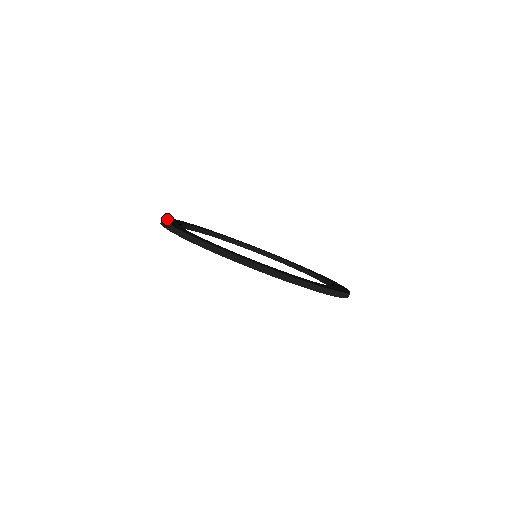
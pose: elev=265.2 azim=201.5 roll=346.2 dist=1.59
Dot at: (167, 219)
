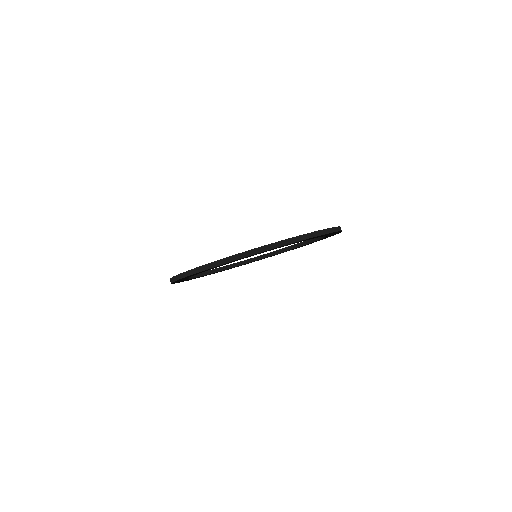
Dot at: occluded
